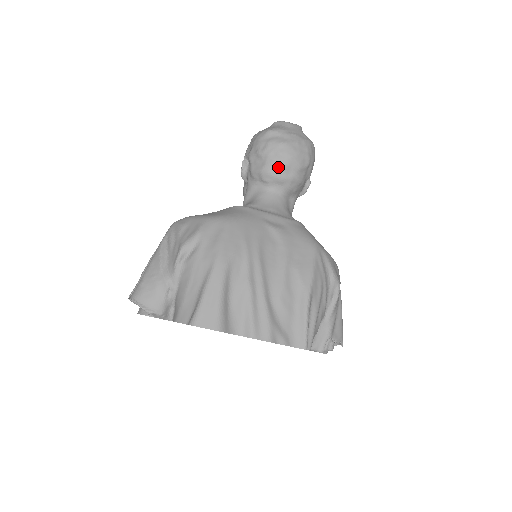
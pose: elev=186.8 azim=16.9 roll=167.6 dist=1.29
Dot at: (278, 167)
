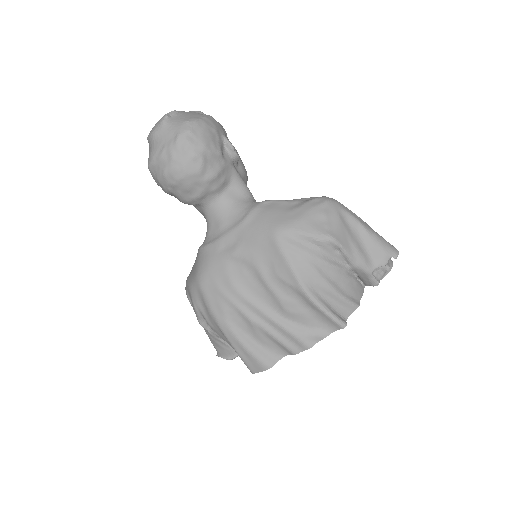
Dot at: (186, 193)
